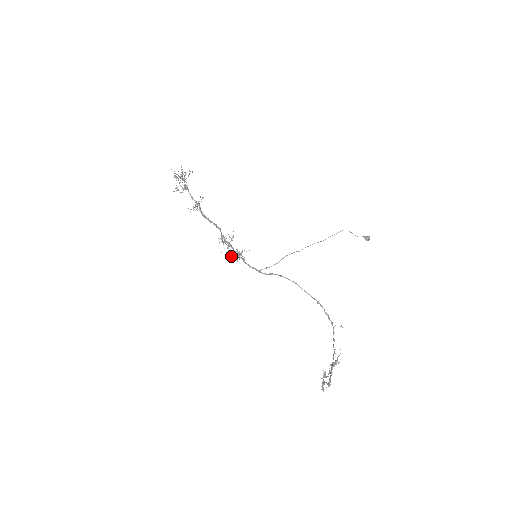
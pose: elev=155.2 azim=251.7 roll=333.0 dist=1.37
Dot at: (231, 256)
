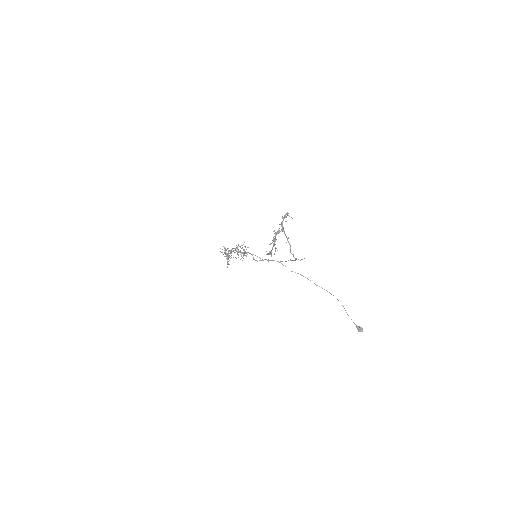
Dot at: occluded
